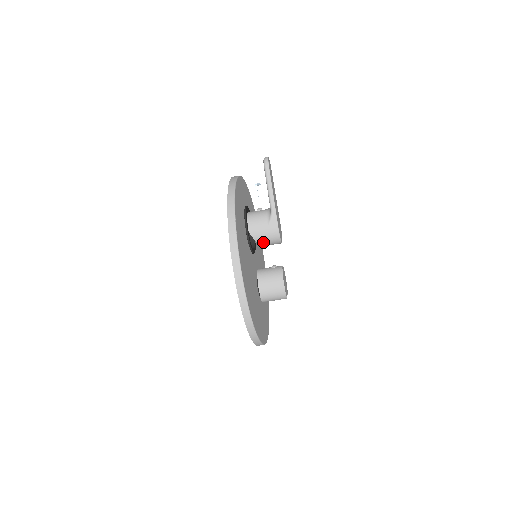
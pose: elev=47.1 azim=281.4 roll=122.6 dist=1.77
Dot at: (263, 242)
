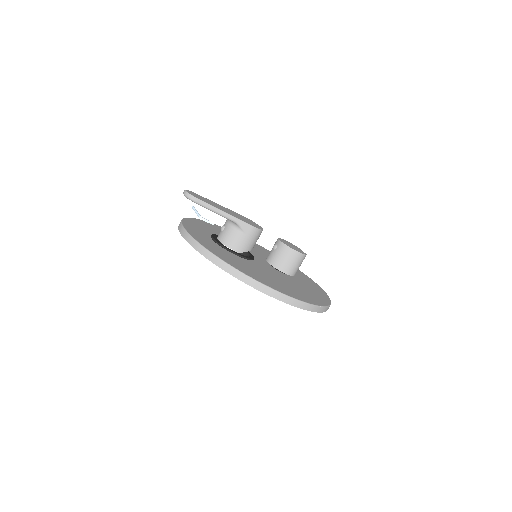
Dot at: (253, 245)
